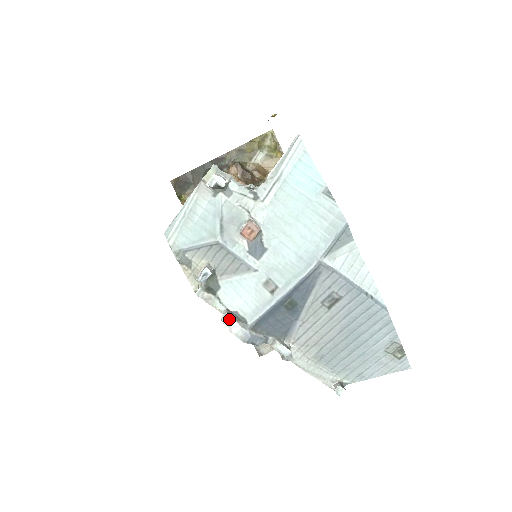
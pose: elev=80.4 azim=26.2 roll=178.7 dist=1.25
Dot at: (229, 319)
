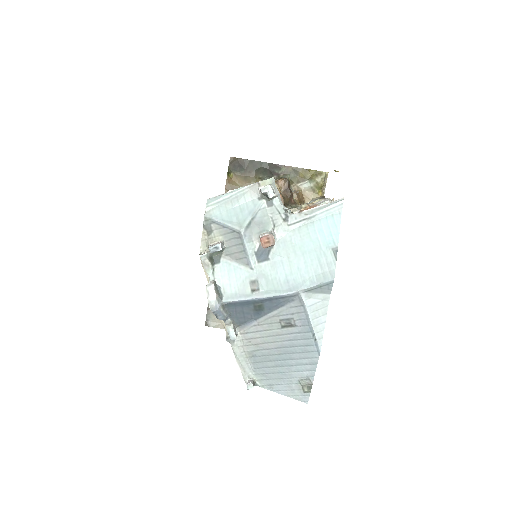
Dot at: (212, 288)
